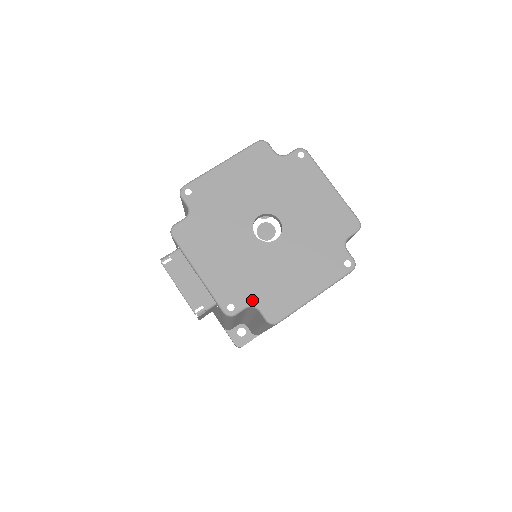
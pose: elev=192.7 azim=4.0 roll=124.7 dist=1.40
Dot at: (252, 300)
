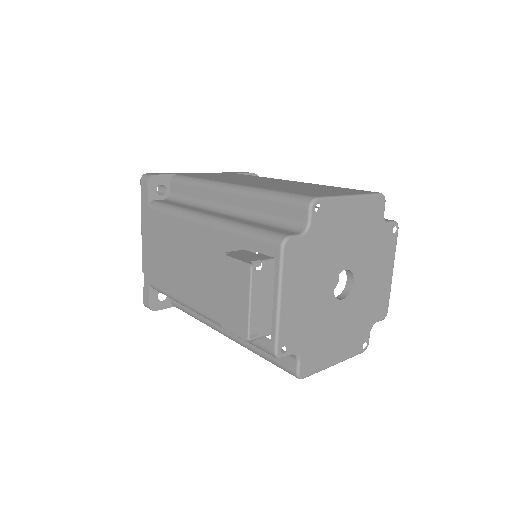
Dot at: (300, 350)
